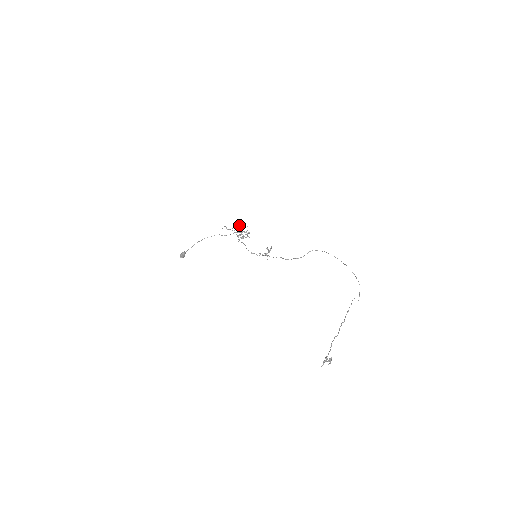
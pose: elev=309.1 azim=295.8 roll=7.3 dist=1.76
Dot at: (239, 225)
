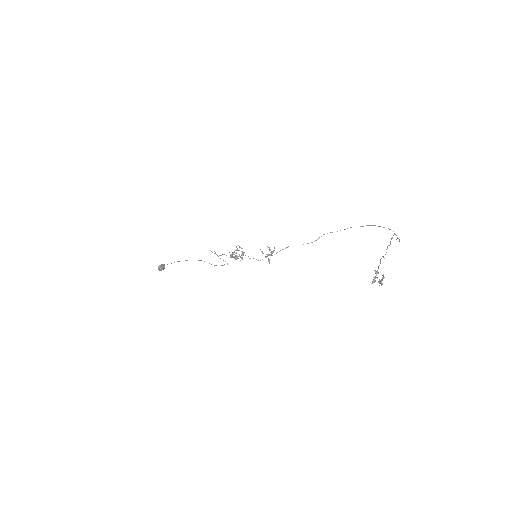
Dot at: occluded
